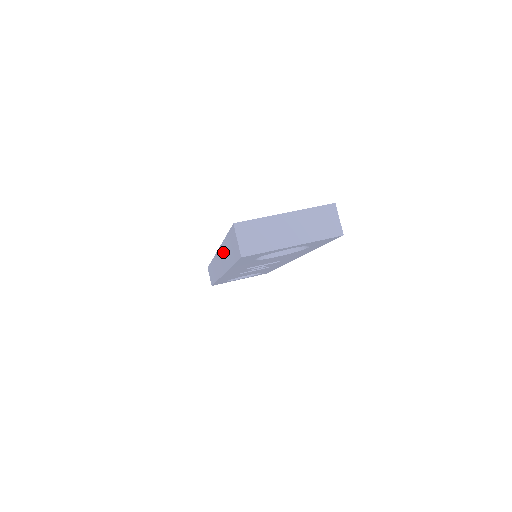
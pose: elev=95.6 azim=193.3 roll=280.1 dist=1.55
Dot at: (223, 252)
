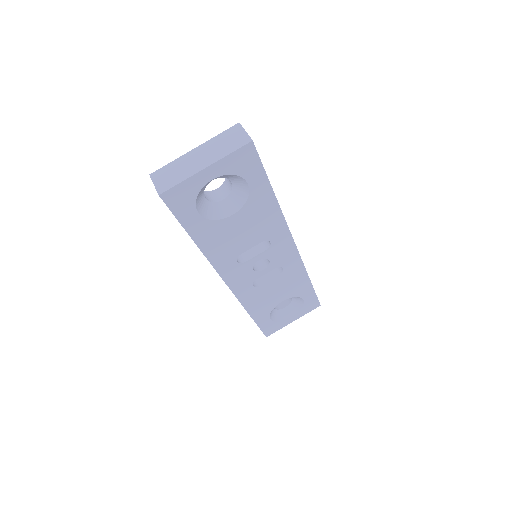
Dot at: occluded
